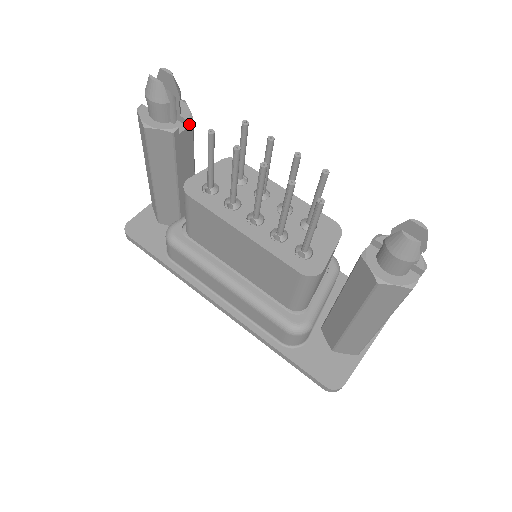
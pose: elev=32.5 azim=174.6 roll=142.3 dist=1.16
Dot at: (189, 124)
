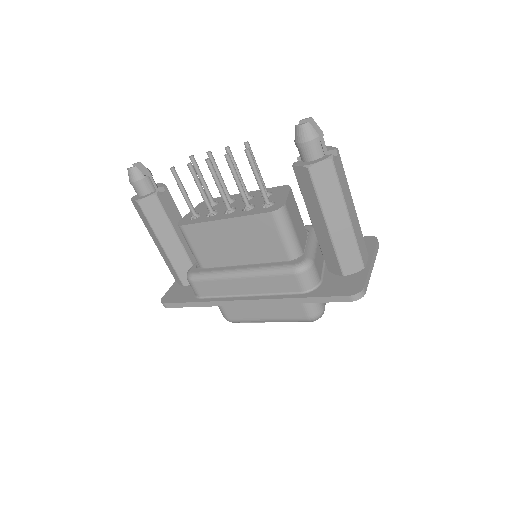
Dot at: (165, 189)
